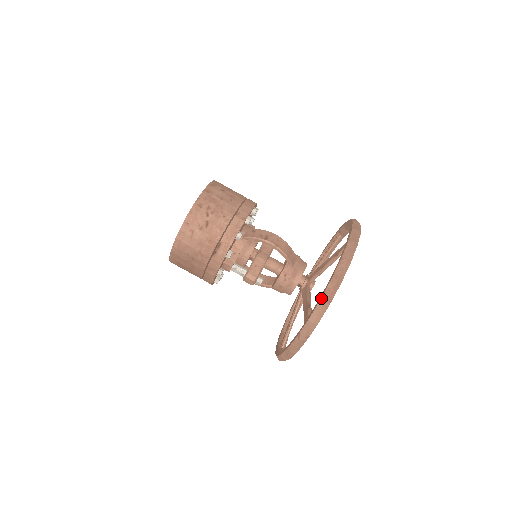
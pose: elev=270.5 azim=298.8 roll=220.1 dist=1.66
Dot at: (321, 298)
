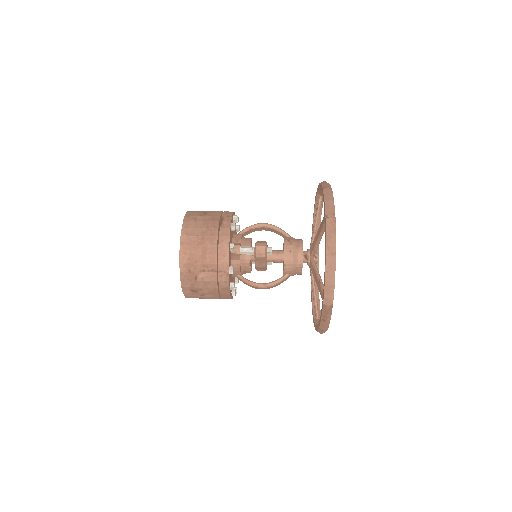
Dot at: (323, 189)
